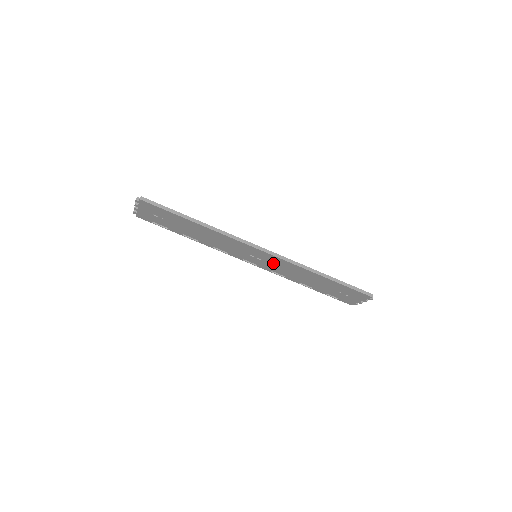
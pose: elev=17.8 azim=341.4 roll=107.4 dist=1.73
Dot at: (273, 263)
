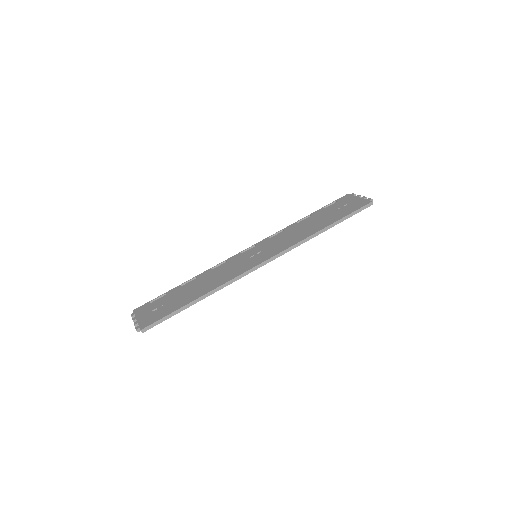
Dot at: occluded
